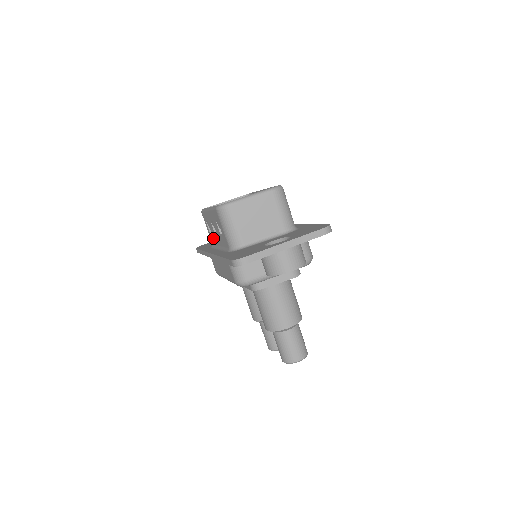
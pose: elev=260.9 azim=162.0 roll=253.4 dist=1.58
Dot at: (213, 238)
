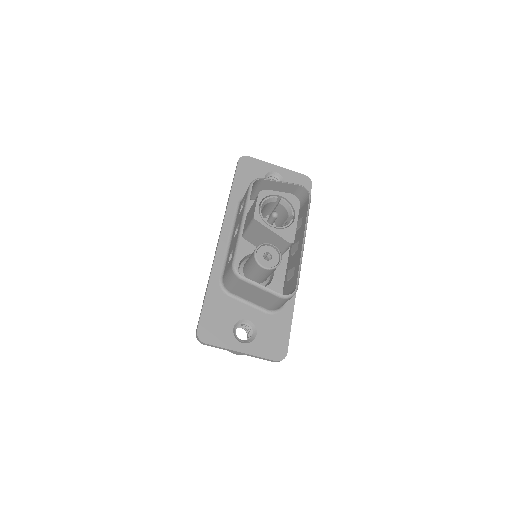
Dot at: (238, 216)
